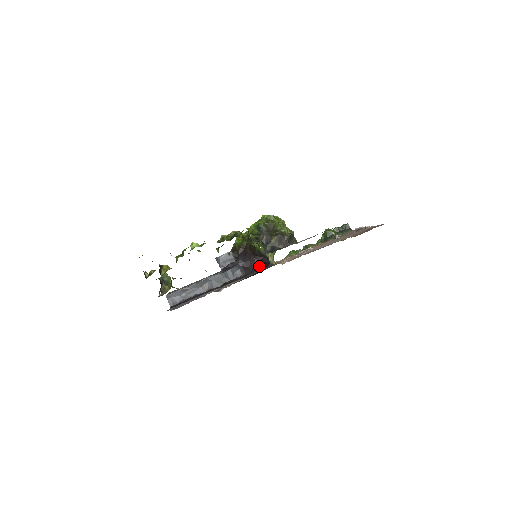
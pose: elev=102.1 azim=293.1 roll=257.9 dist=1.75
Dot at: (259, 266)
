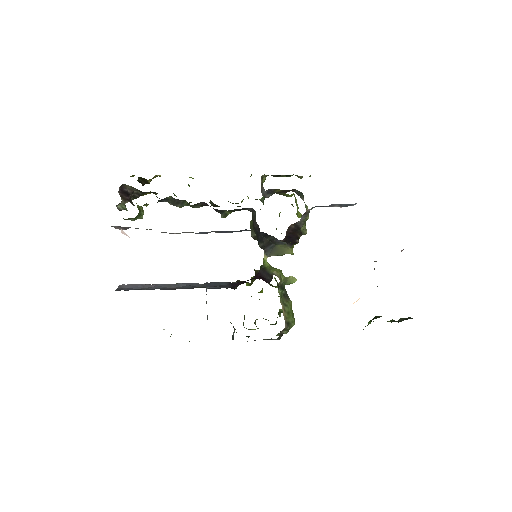
Dot at: occluded
